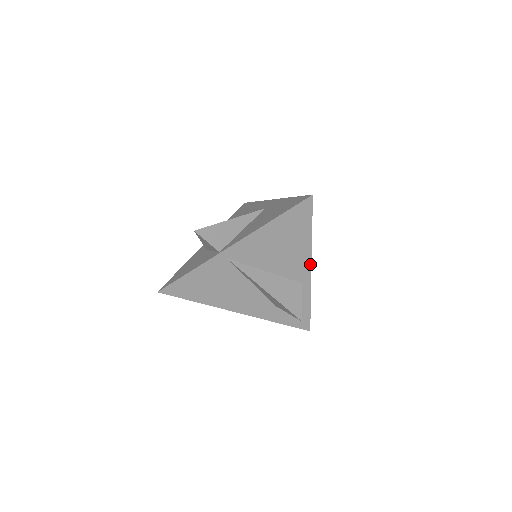
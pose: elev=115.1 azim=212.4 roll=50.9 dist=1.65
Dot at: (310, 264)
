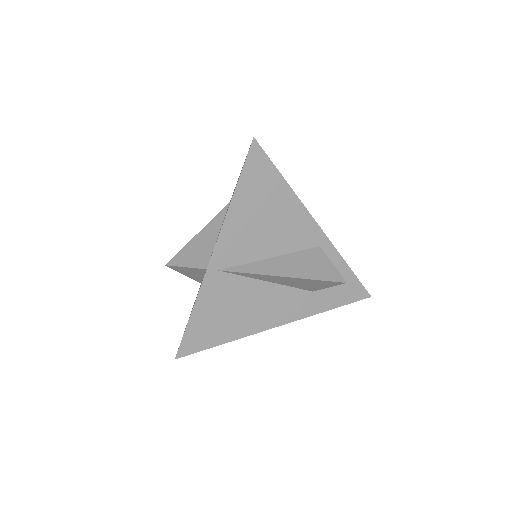
Dot at: (311, 218)
